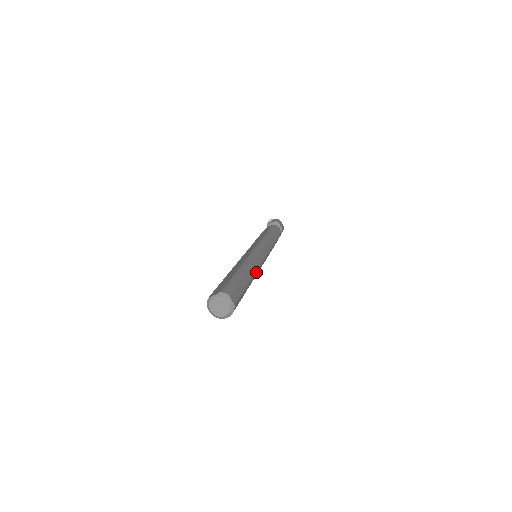
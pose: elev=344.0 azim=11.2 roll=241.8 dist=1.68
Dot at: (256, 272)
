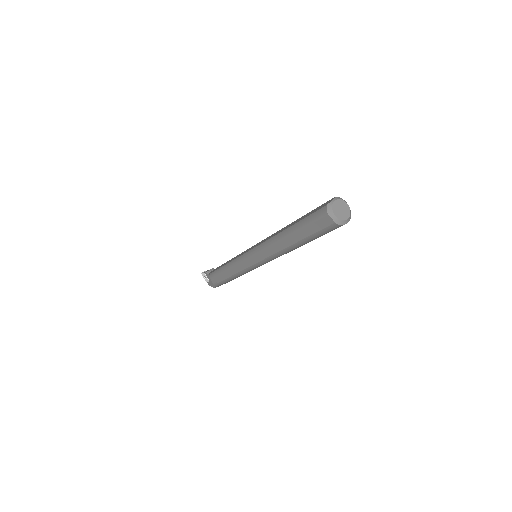
Dot at: occluded
